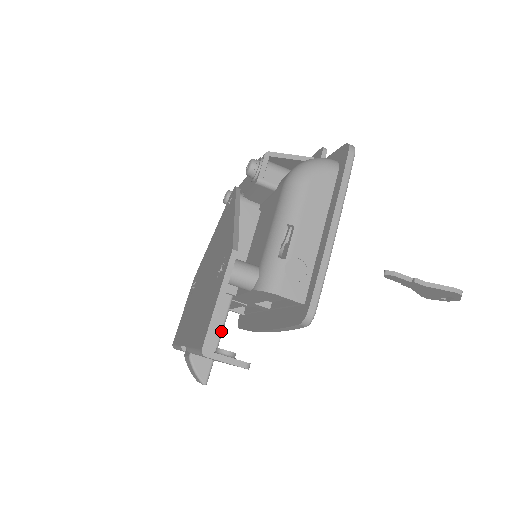
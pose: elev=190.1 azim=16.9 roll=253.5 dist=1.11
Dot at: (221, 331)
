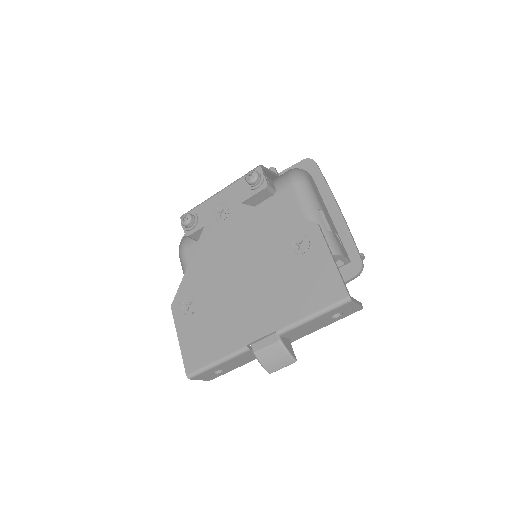
Dot at: occluded
